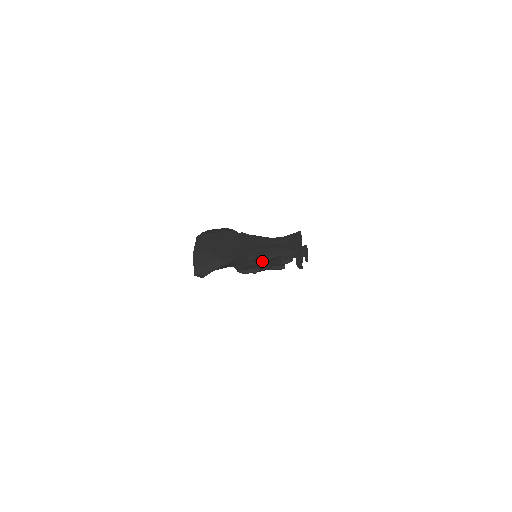
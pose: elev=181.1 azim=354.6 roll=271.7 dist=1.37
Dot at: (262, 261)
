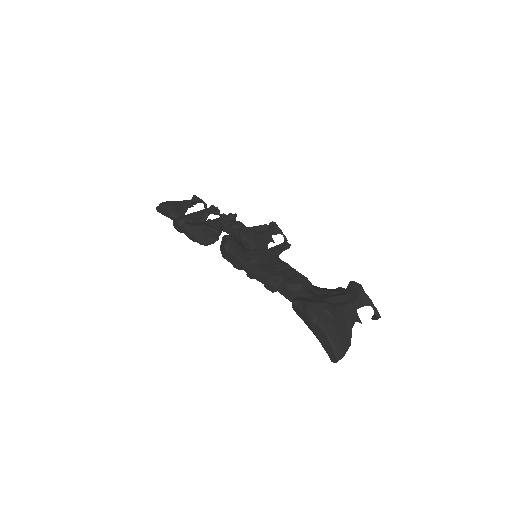
Dot at: occluded
